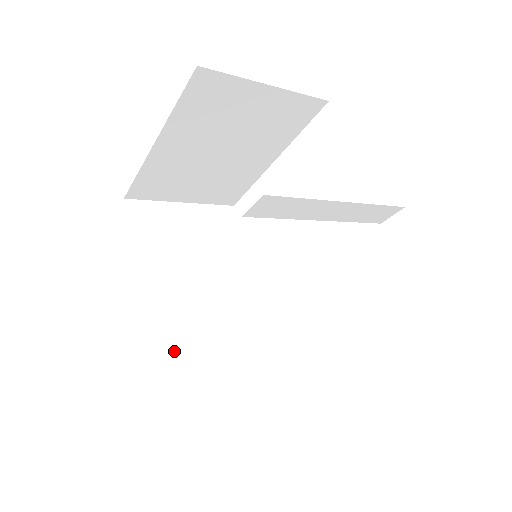
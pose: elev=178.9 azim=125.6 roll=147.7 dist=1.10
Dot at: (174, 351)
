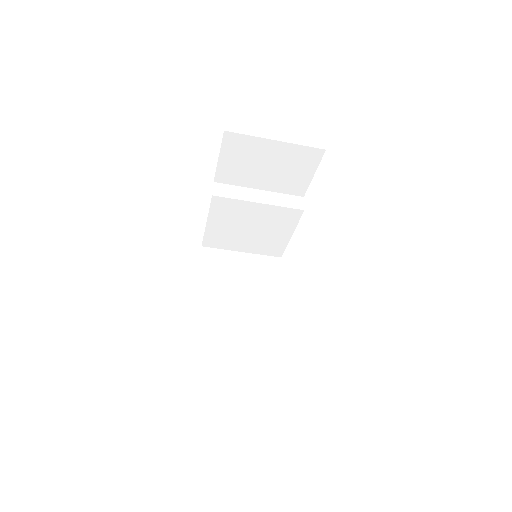
Dot at: occluded
